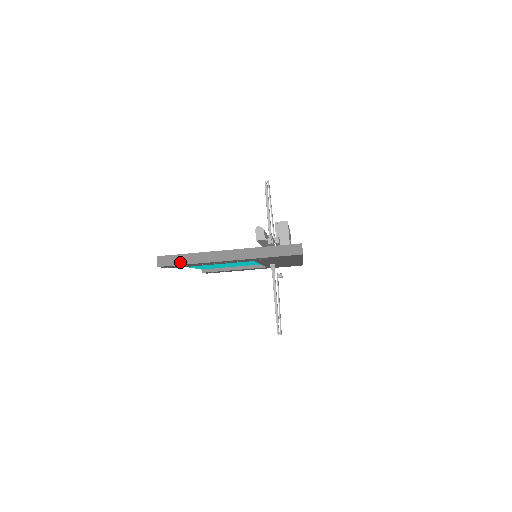
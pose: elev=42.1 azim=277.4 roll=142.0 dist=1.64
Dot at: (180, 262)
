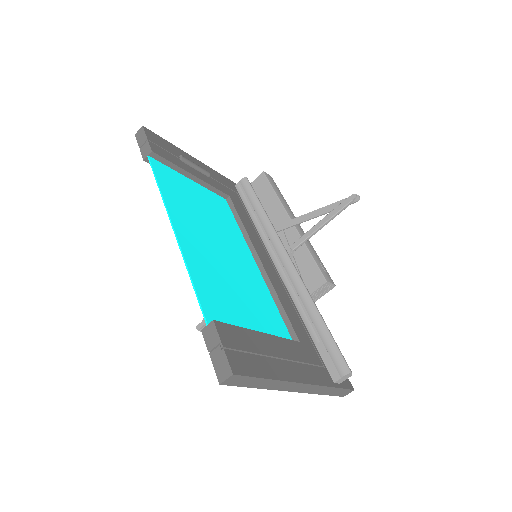
Dot at: (250, 385)
